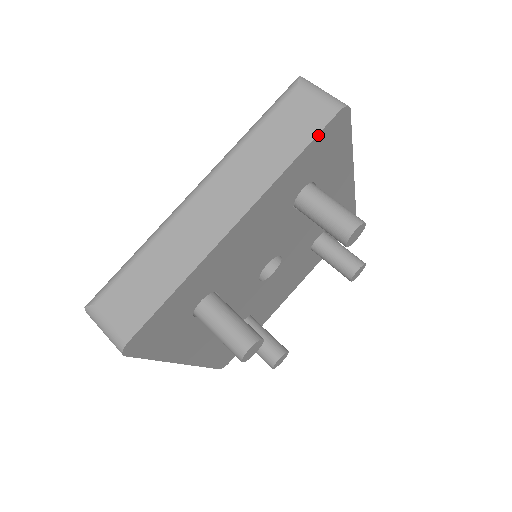
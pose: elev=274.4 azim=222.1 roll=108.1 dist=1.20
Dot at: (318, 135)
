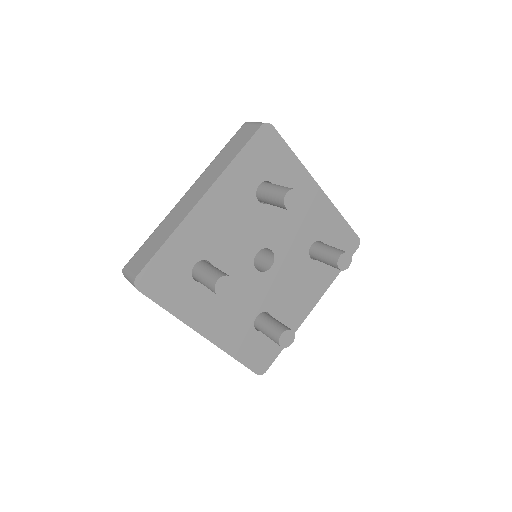
Dot at: (250, 141)
